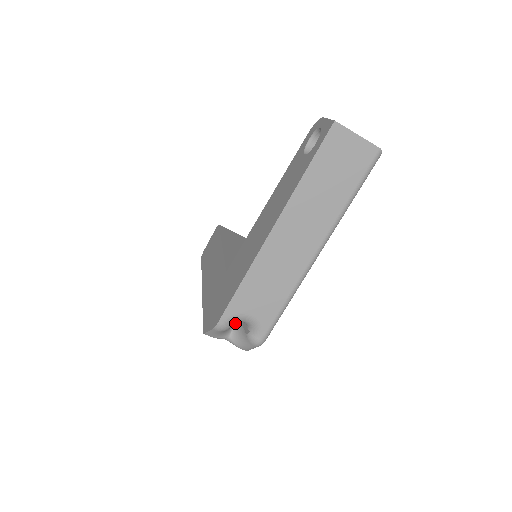
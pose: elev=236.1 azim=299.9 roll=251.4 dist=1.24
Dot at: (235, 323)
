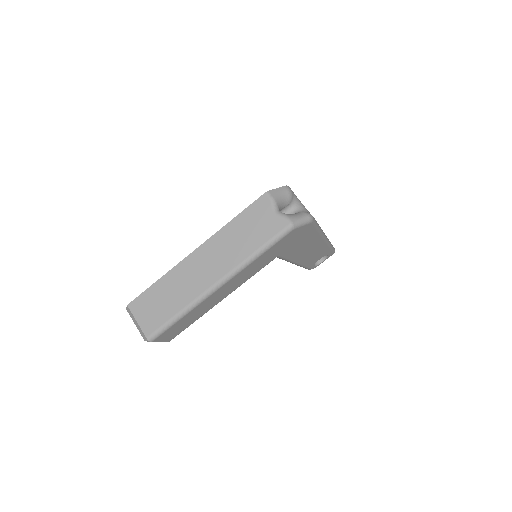
Dot at: occluded
